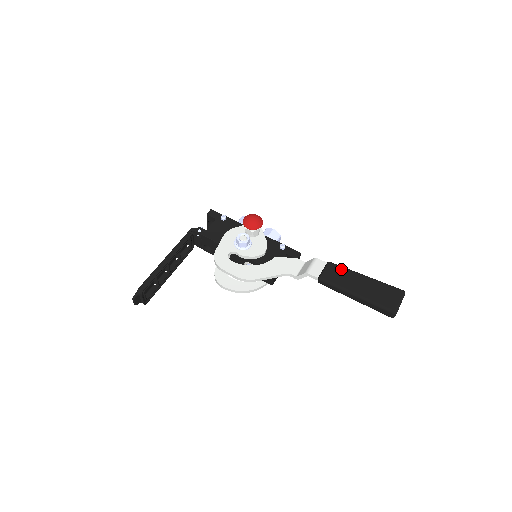
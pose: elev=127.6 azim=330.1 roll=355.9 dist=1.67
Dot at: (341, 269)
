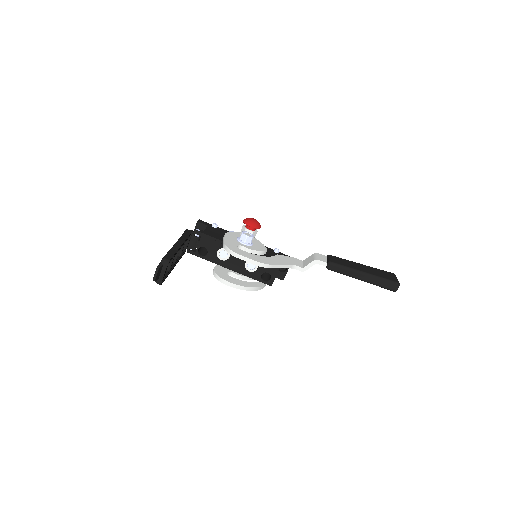
Dot at: (341, 259)
